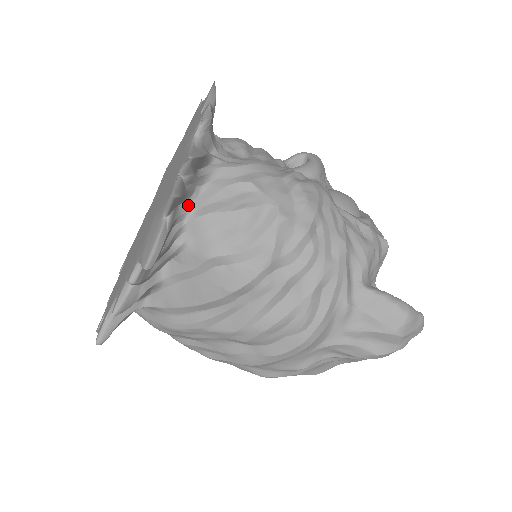
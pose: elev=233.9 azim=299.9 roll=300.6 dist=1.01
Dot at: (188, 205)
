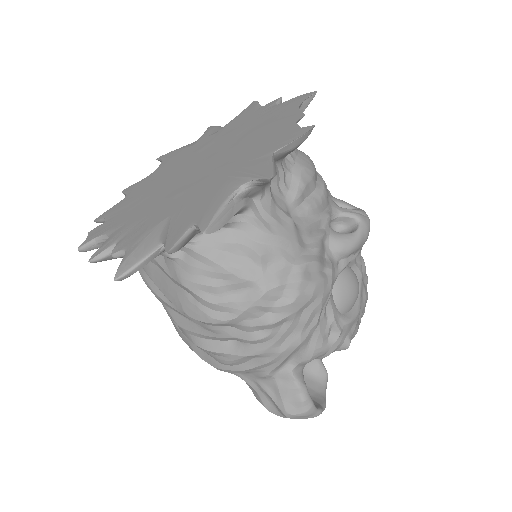
Dot at: (195, 236)
